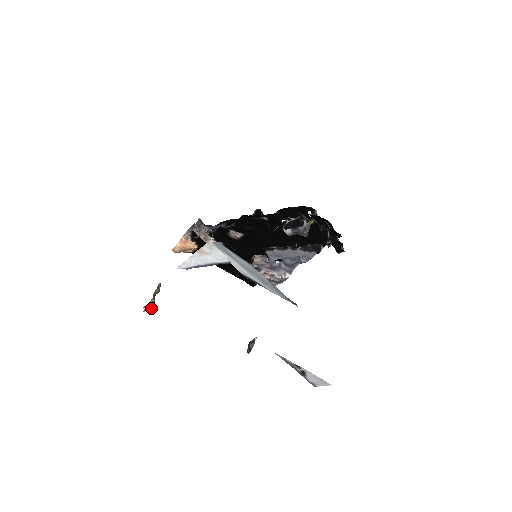
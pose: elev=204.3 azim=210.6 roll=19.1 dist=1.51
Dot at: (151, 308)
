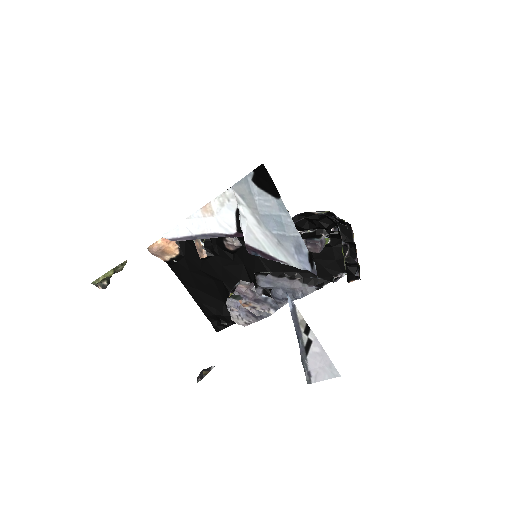
Dot at: (103, 284)
